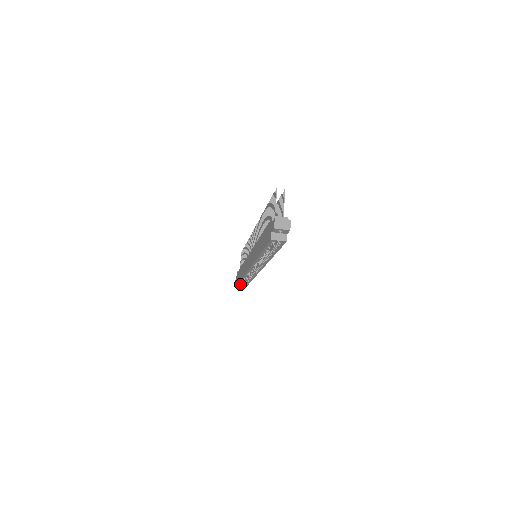
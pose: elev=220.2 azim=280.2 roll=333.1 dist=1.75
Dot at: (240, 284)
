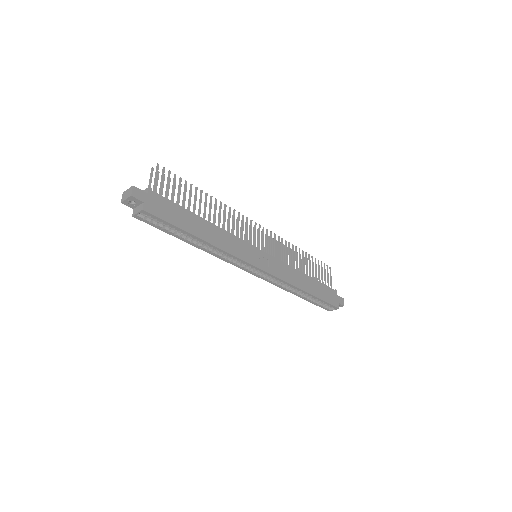
Dot at: (318, 304)
